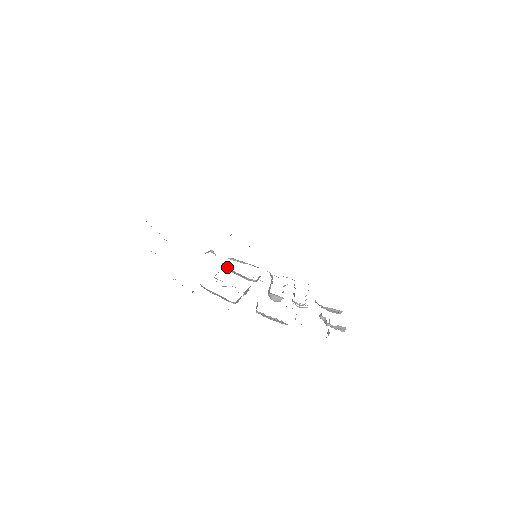
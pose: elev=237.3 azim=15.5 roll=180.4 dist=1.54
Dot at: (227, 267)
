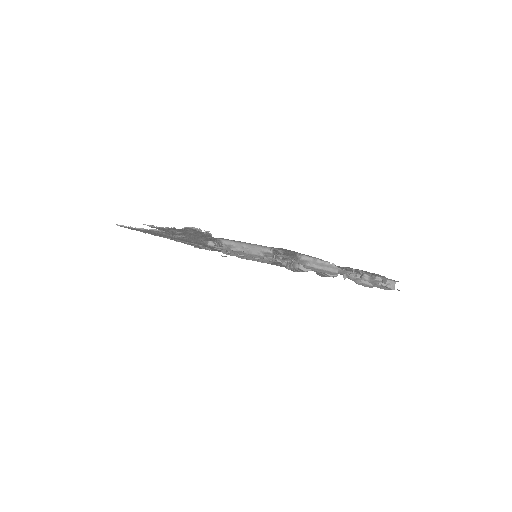
Dot at: (236, 248)
